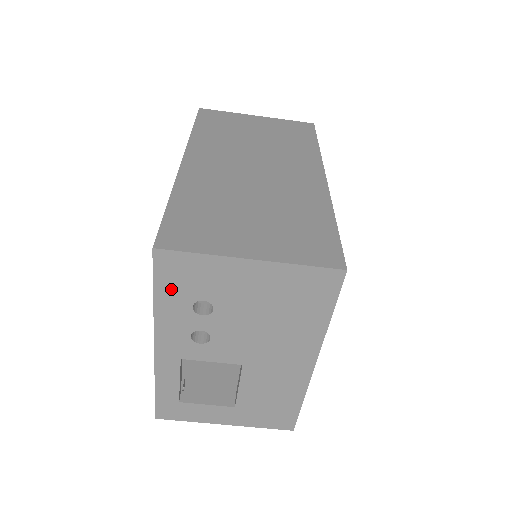
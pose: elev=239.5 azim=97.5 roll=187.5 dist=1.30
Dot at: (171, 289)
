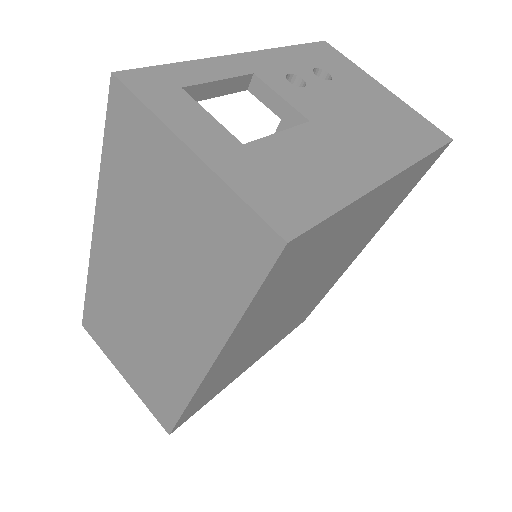
Dot at: (311, 54)
